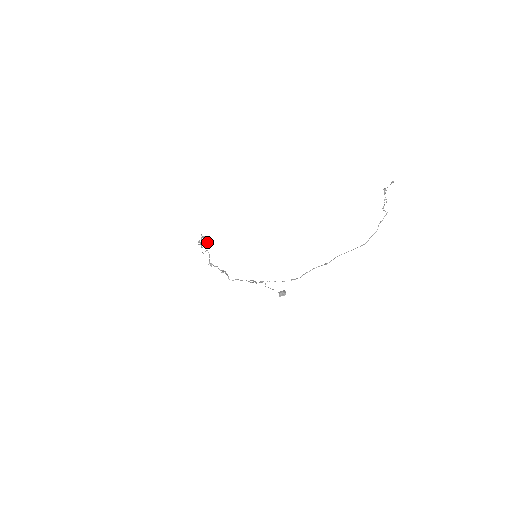
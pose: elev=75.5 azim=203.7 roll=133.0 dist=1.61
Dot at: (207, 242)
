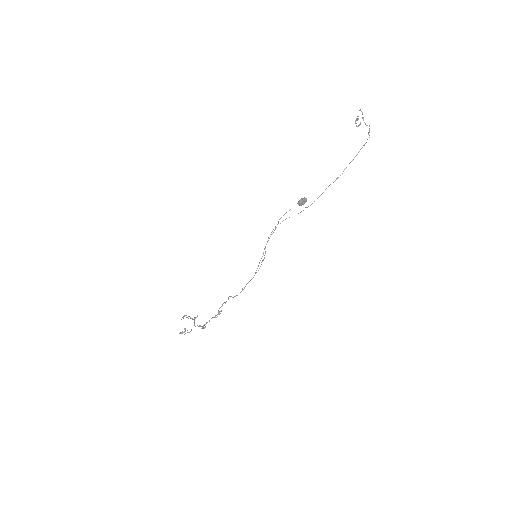
Dot at: (191, 318)
